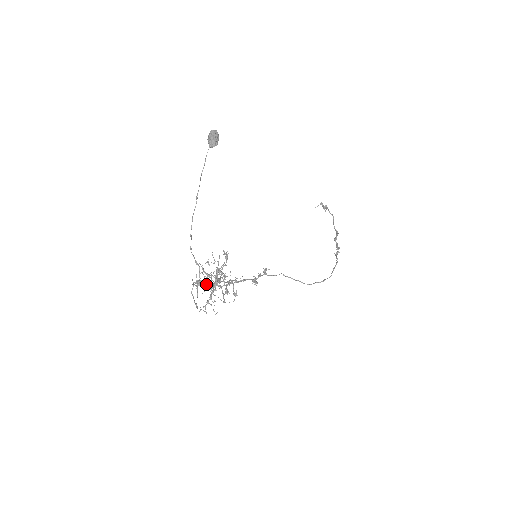
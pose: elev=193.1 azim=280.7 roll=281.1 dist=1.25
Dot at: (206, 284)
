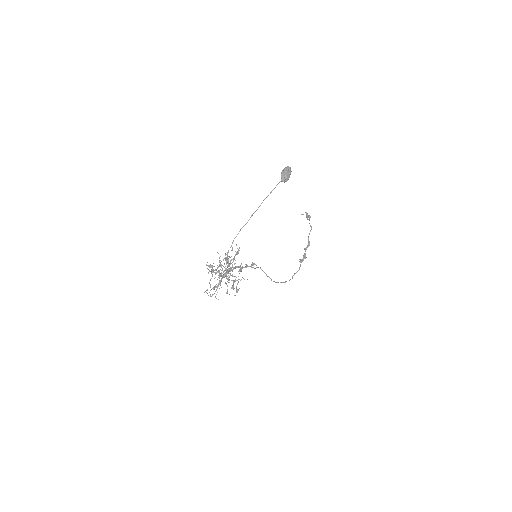
Dot at: (219, 274)
